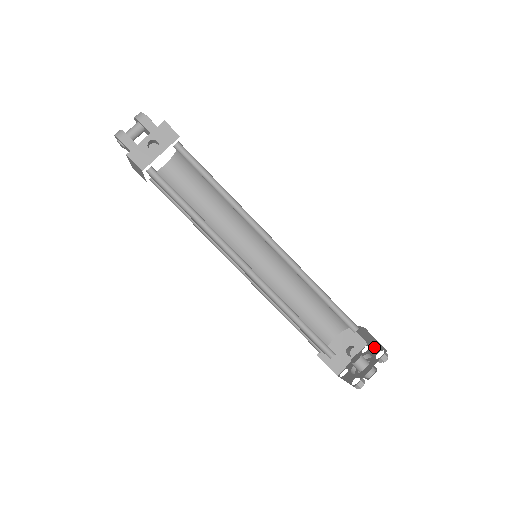
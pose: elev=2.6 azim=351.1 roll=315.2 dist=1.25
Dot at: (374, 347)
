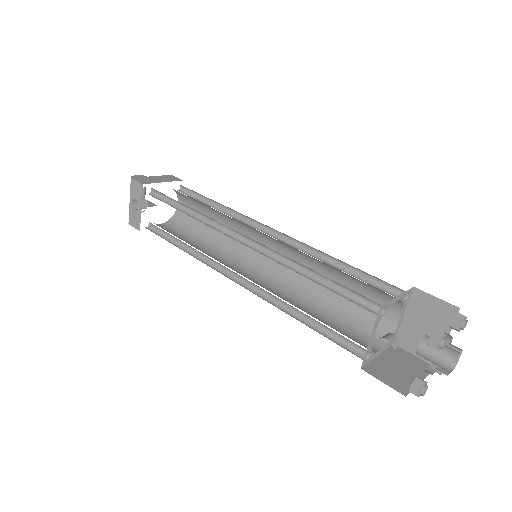
Dot at: occluded
